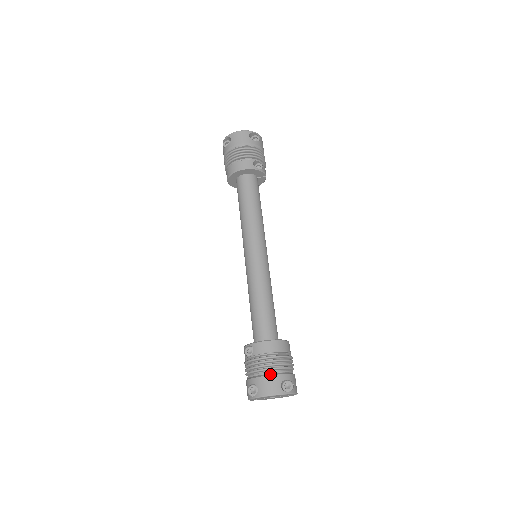
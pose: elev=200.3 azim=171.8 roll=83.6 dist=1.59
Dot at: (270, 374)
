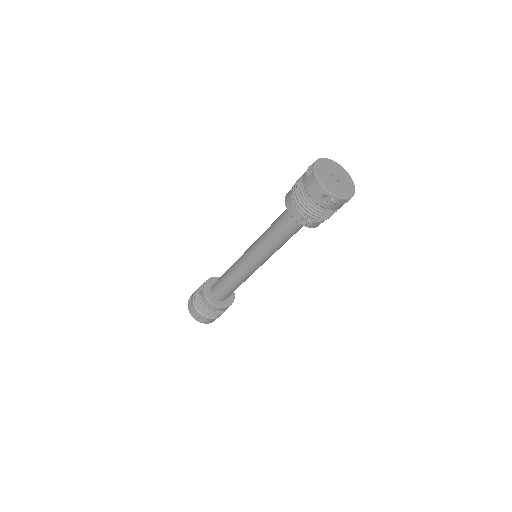
Dot at: (197, 309)
